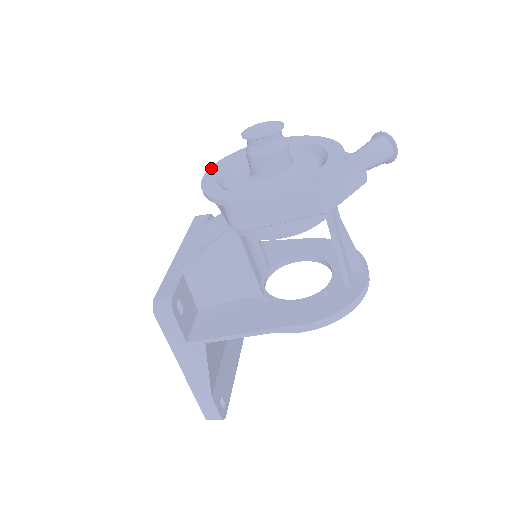
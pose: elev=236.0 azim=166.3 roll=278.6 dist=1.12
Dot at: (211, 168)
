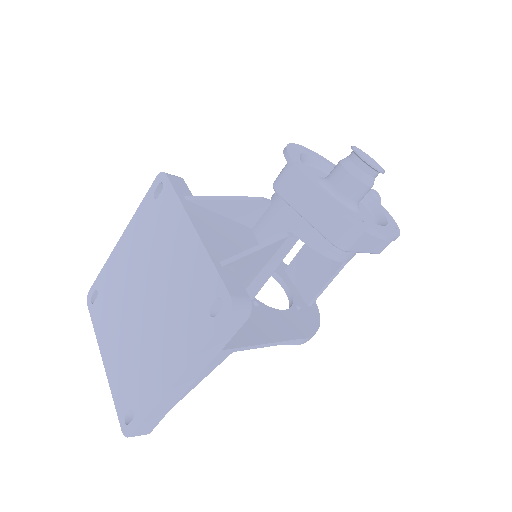
Dot at: (293, 158)
